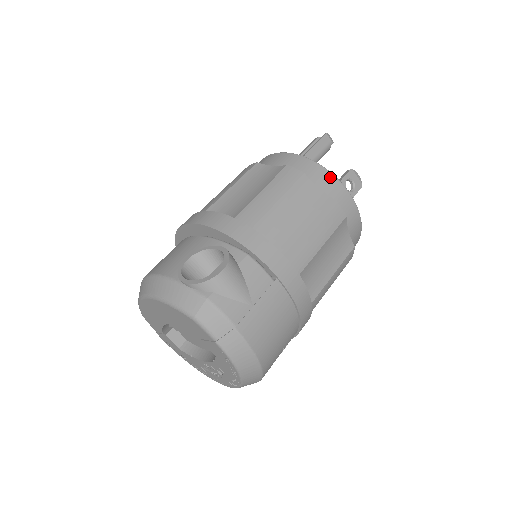
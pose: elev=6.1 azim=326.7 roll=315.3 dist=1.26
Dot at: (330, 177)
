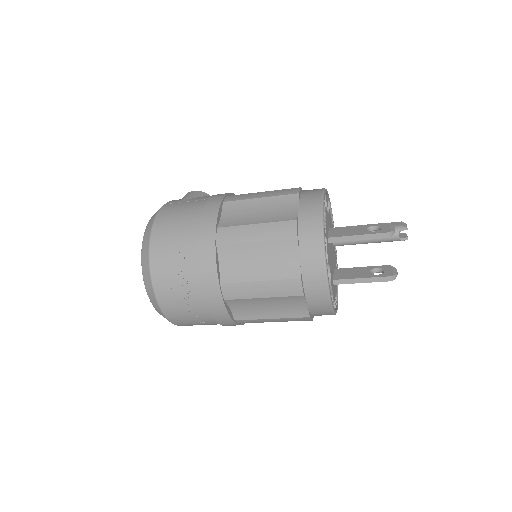
Dot at: occluded
